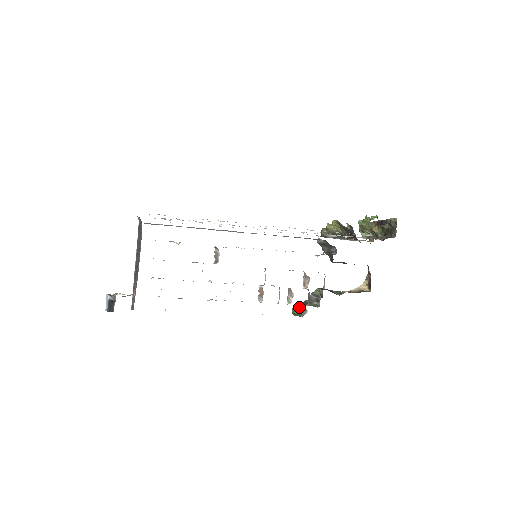
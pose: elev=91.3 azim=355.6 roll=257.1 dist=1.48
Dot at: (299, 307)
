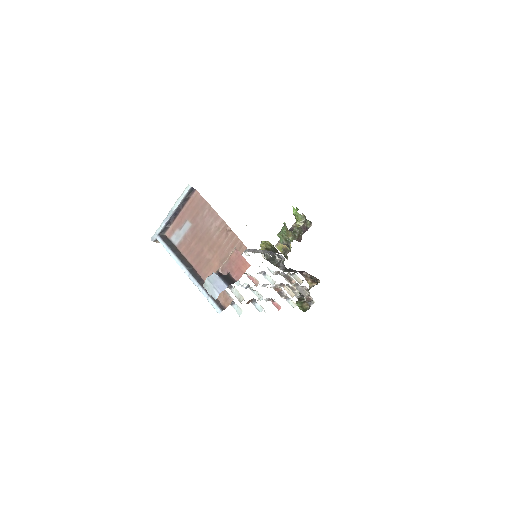
Dot at: (302, 302)
